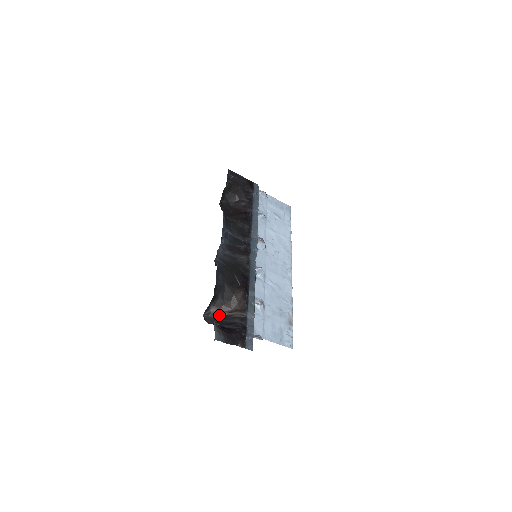
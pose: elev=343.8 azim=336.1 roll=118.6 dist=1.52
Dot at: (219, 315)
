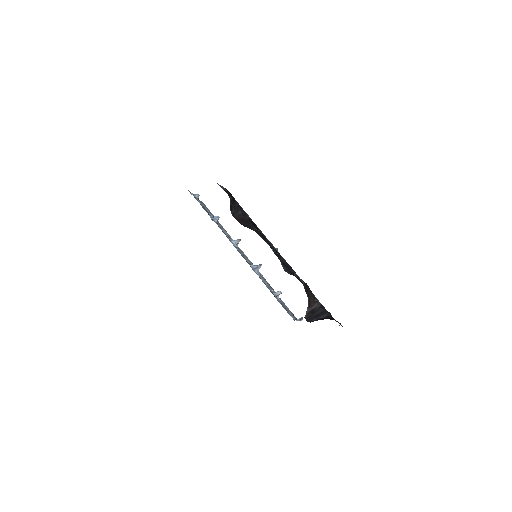
Dot at: (310, 312)
